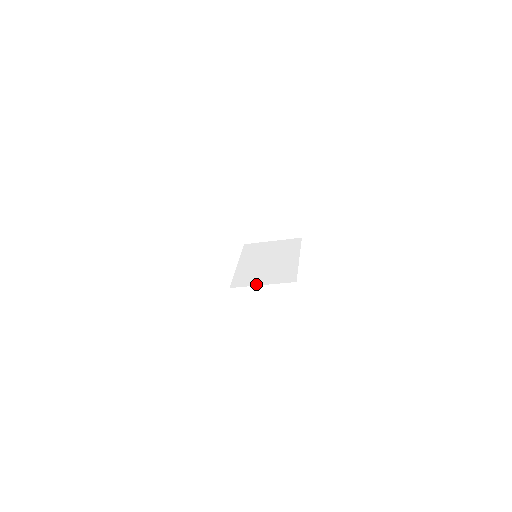
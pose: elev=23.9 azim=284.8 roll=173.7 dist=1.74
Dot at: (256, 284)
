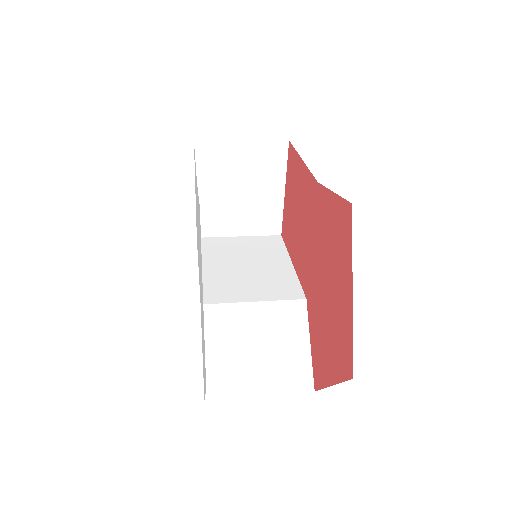
Dot at: (243, 300)
